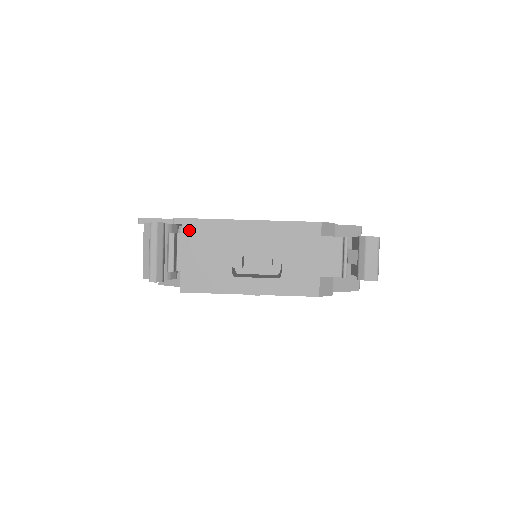
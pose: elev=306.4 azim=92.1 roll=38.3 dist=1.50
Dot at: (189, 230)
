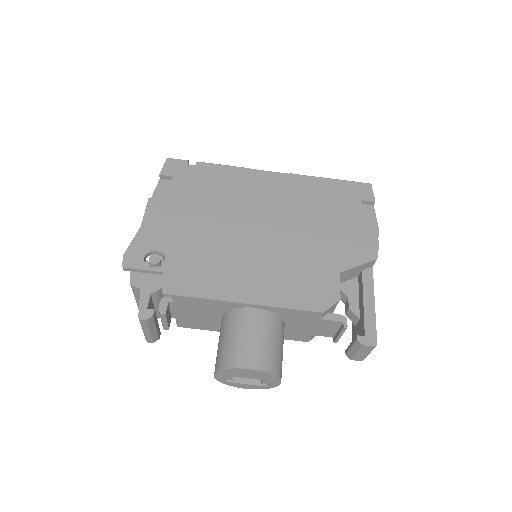
Dot at: (181, 301)
